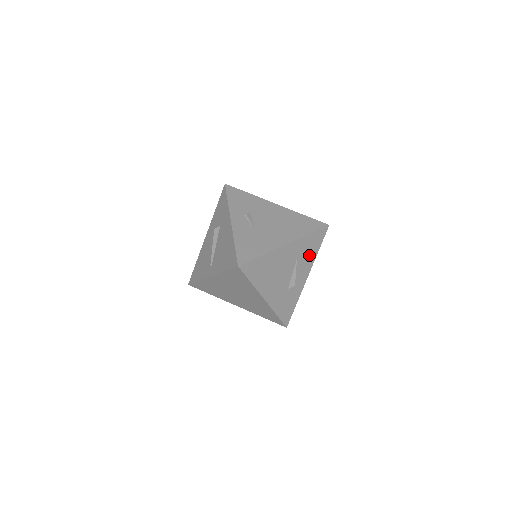
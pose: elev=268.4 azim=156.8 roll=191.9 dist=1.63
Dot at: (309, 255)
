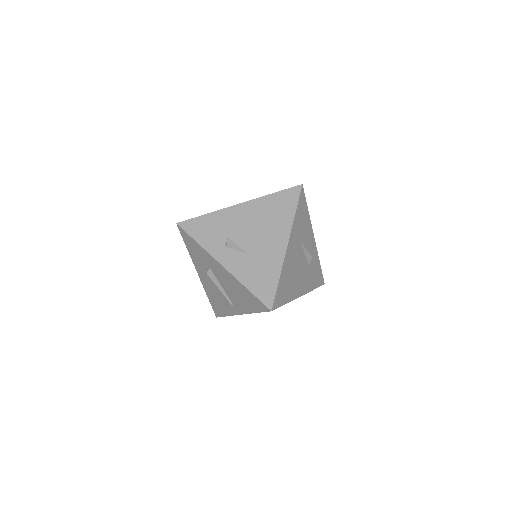
Dot at: (305, 224)
